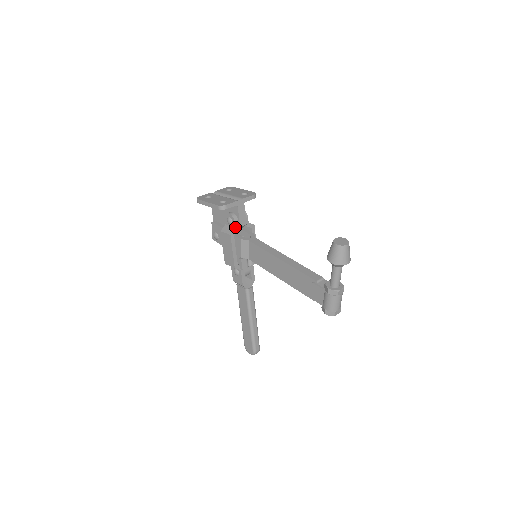
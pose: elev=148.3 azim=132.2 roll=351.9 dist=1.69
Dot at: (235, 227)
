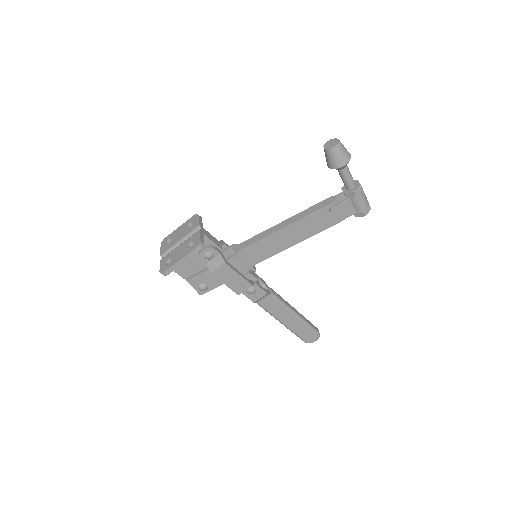
Dot at: (219, 254)
